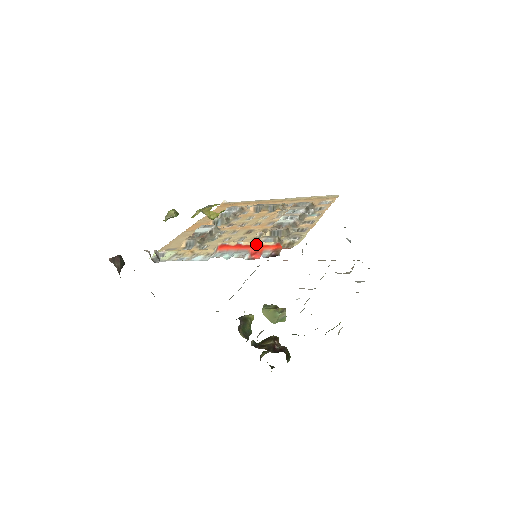
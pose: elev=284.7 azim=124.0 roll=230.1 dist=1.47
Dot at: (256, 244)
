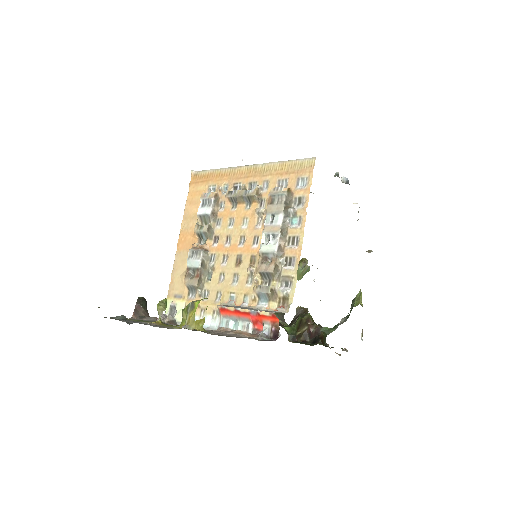
Dot at: (253, 312)
